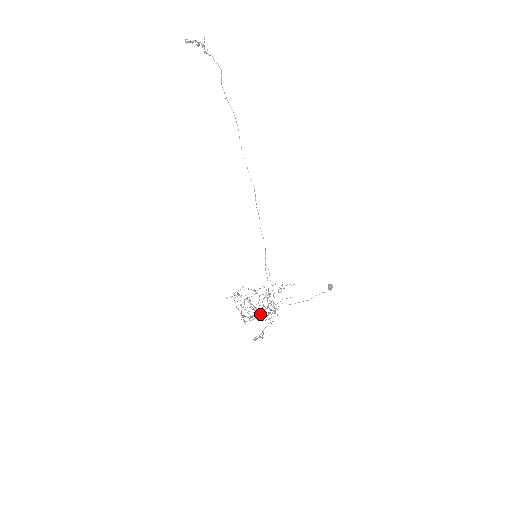
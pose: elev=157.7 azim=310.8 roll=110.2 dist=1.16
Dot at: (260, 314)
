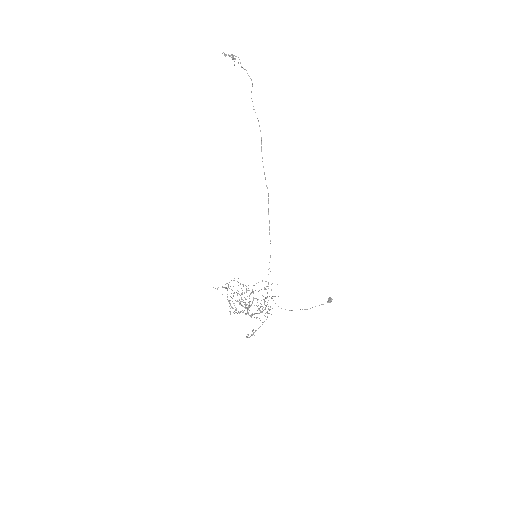
Dot at: occluded
